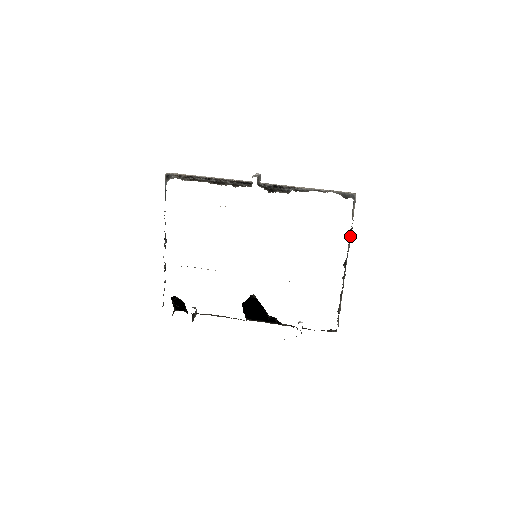
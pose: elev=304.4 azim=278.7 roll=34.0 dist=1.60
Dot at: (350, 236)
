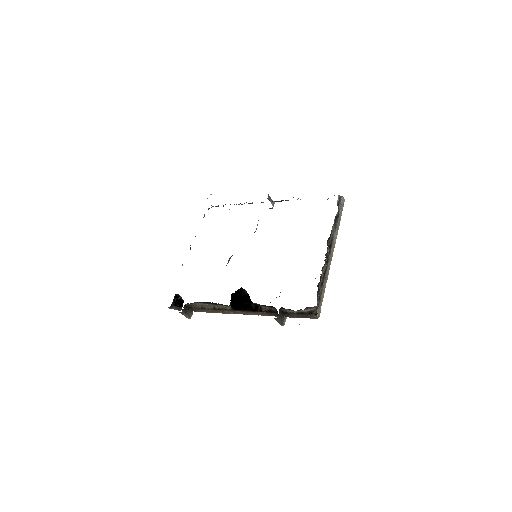
Dot at: (336, 224)
